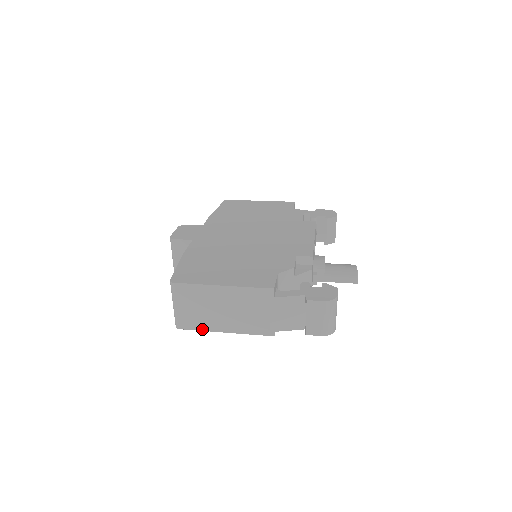
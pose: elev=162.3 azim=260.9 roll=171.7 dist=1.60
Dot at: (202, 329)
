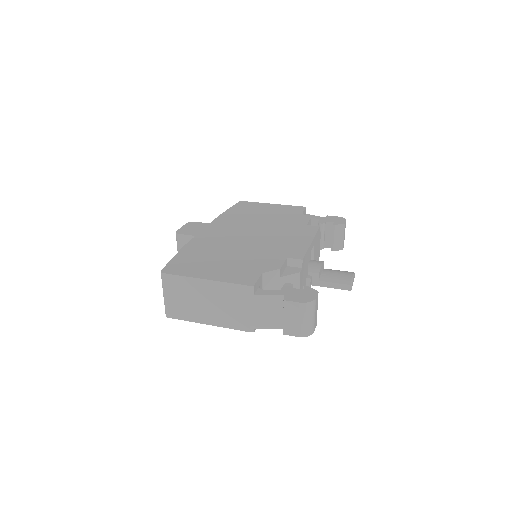
Dot at: (188, 320)
